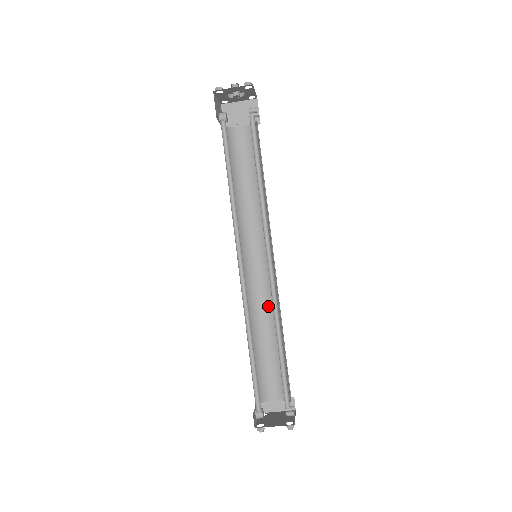
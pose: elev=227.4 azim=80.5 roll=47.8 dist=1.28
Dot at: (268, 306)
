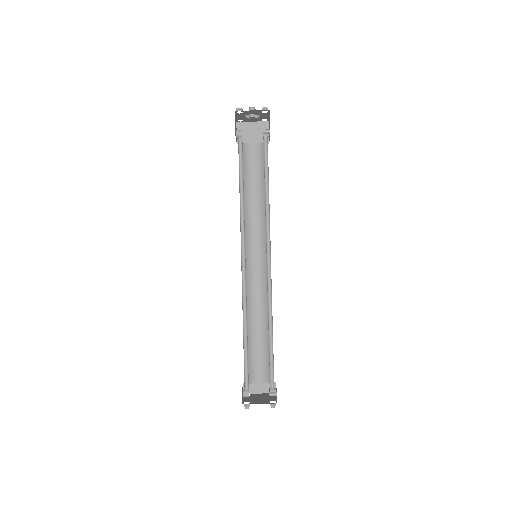
Dot at: (261, 301)
